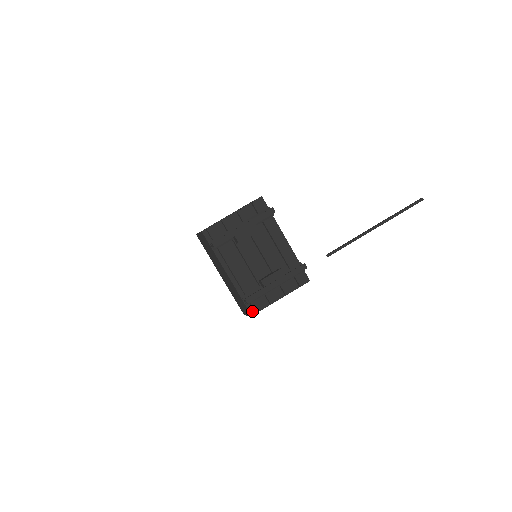
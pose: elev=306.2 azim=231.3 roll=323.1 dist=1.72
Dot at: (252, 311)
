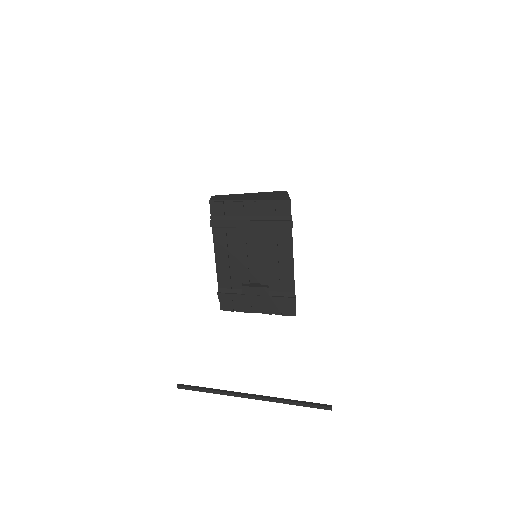
Dot at: (223, 306)
